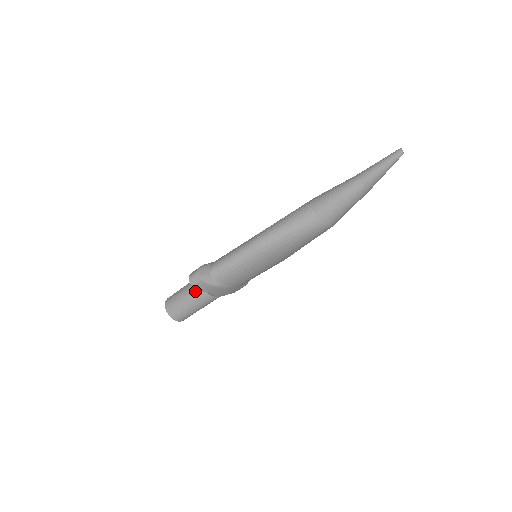
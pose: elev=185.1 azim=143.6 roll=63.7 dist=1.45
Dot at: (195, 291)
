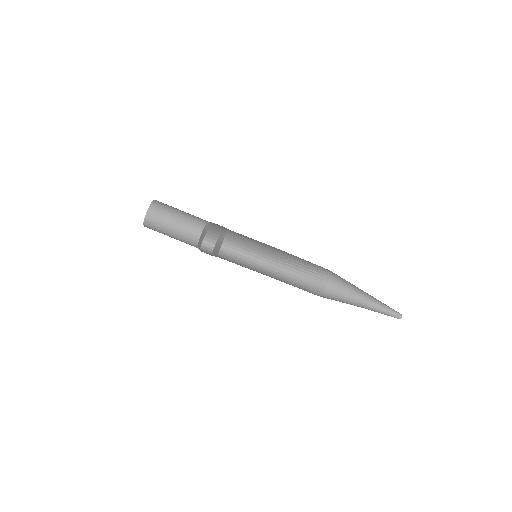
Dot at: (189, 234)
